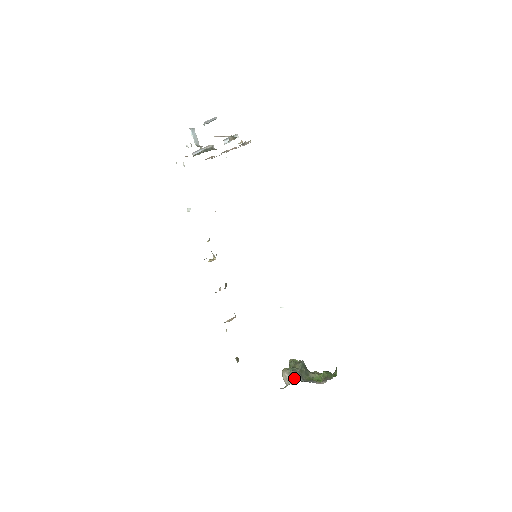
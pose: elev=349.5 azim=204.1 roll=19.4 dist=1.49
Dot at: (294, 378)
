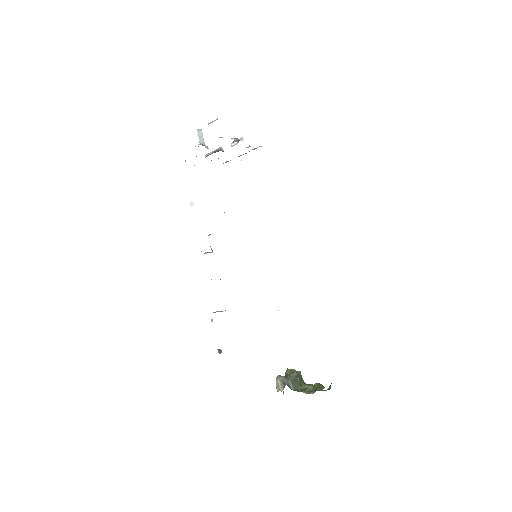
Dot at: (285, 385)
